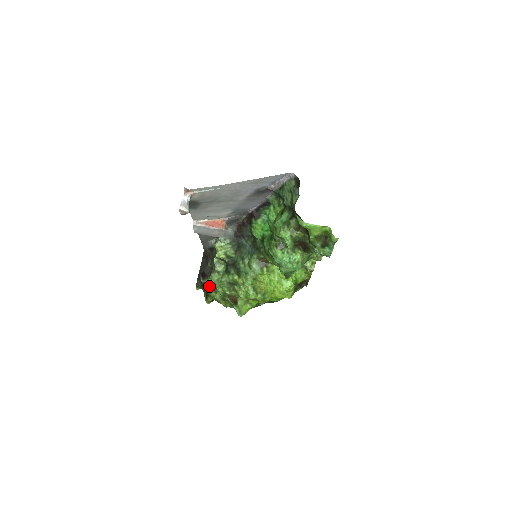
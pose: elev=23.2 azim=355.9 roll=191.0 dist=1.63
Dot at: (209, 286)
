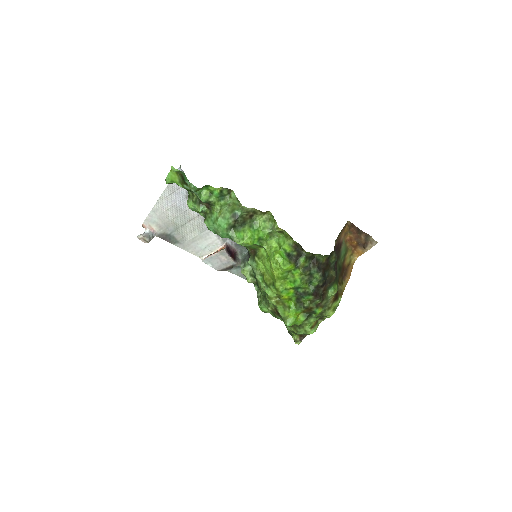
Dot at: occluded
